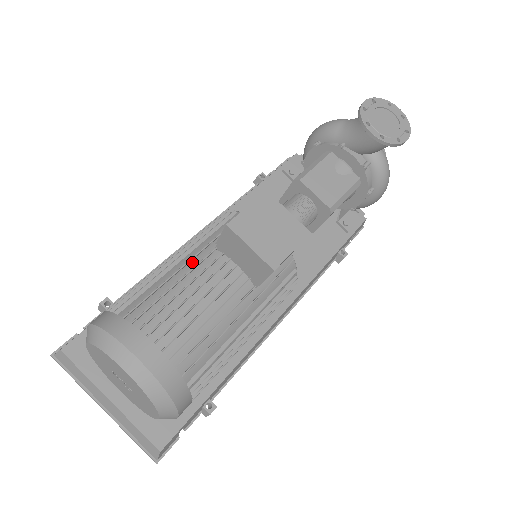
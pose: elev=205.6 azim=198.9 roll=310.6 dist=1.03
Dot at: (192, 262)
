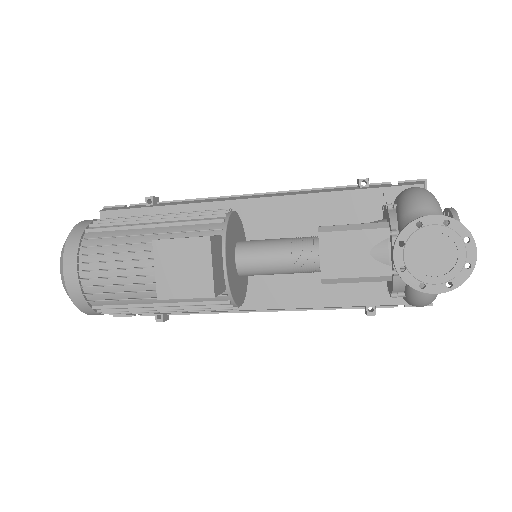
Dot at: (150, 237)
